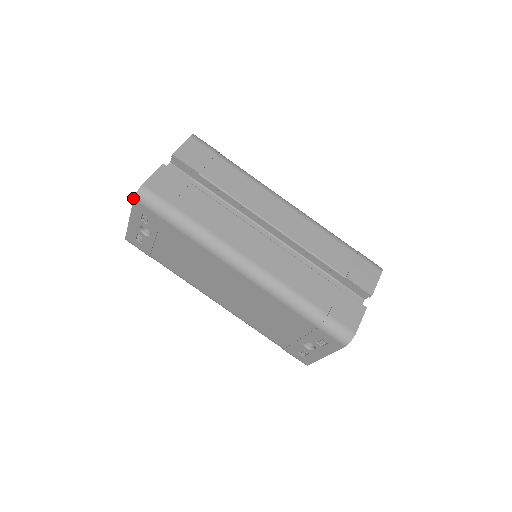
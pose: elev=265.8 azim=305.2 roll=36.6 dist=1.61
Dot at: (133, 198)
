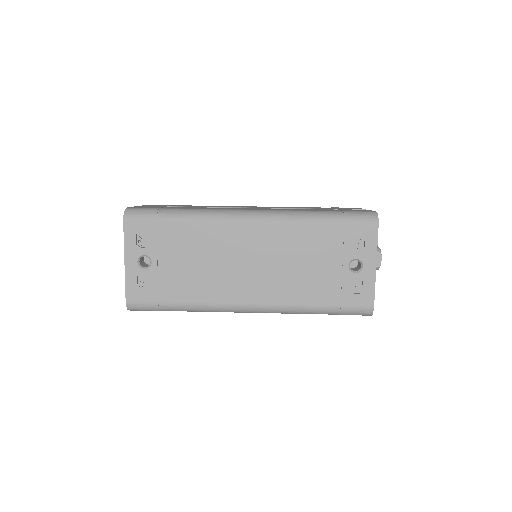
Dot at: (123, 220)
